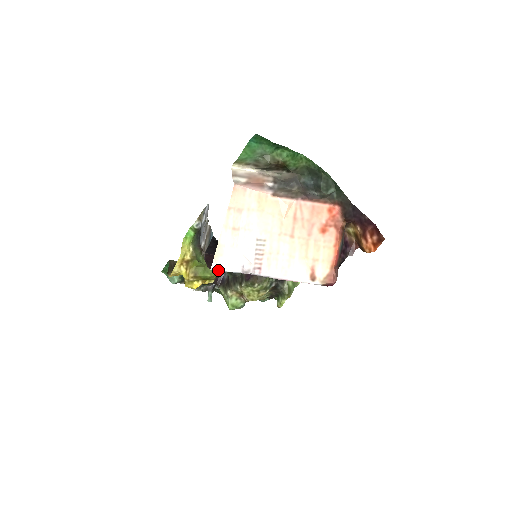
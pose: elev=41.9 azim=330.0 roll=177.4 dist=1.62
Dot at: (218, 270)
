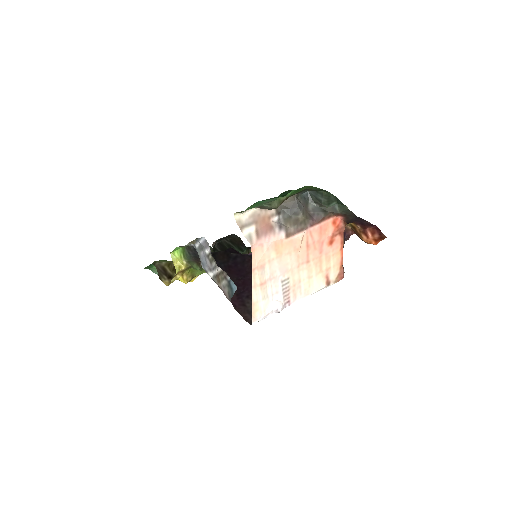
Dot at: occluded
